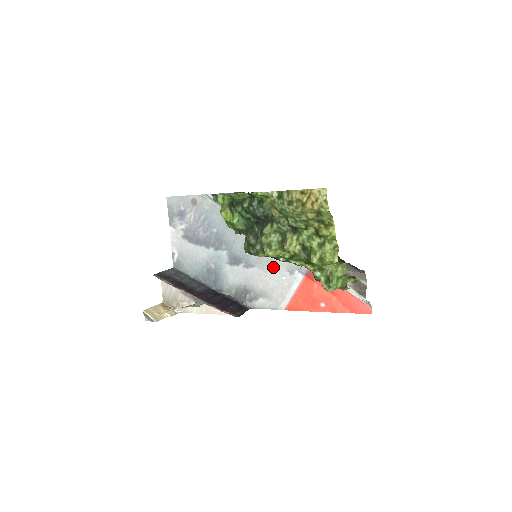
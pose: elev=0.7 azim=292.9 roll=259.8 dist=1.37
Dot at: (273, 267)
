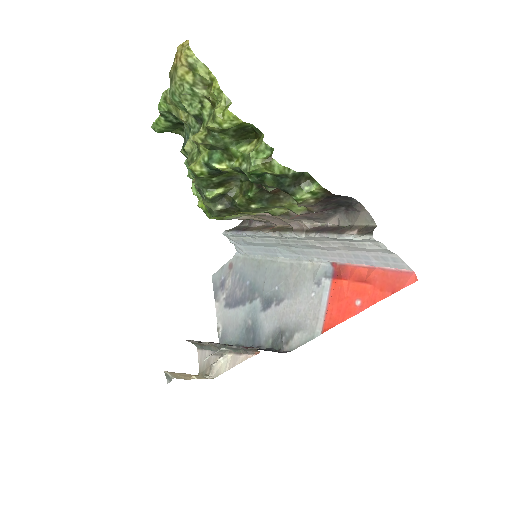
Dot at: (301, 288)
